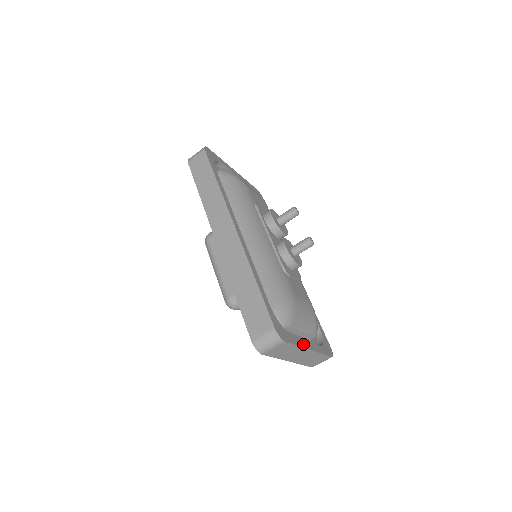
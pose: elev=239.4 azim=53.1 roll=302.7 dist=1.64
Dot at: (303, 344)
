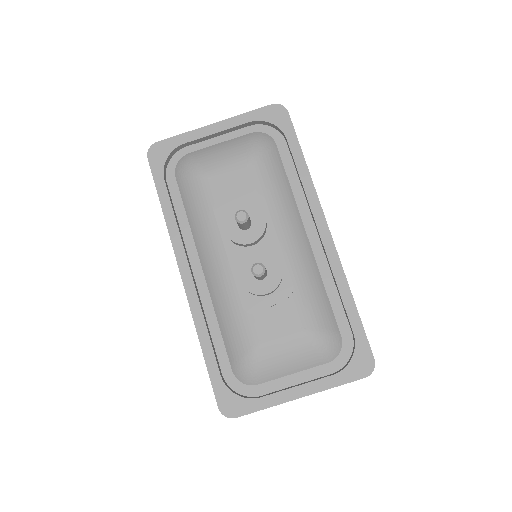
Dot at: (282, 398)
